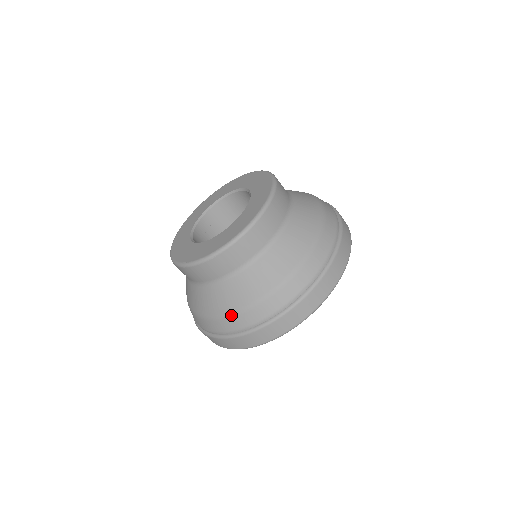
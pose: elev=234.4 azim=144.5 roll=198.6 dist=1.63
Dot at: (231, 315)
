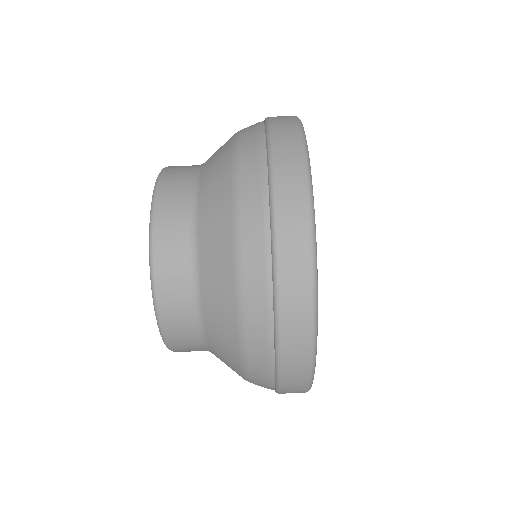
Dot at: (237, 253)
